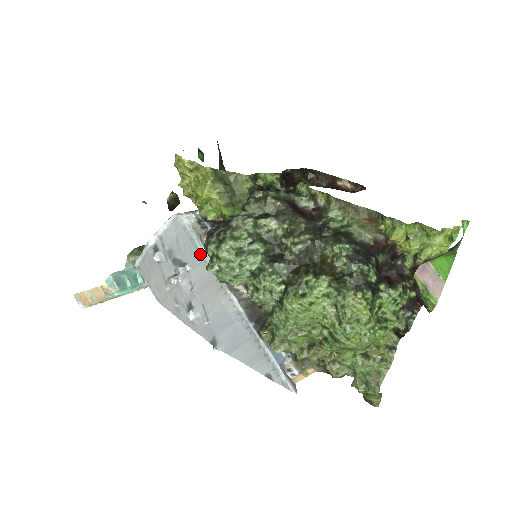
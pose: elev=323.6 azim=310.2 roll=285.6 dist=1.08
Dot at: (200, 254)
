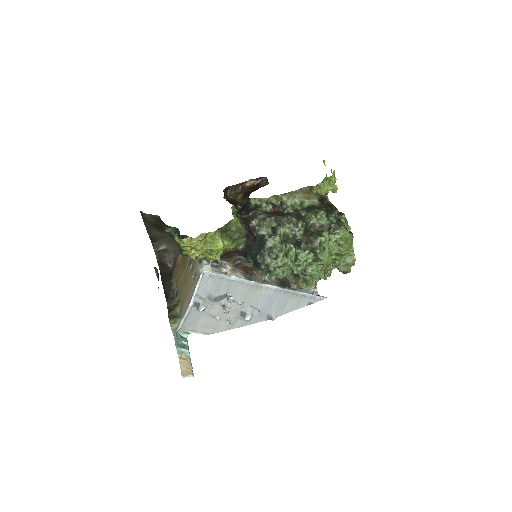
Dot at: (233, 281)
